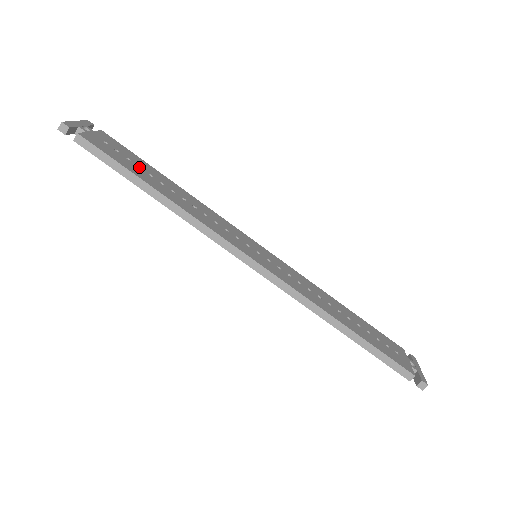
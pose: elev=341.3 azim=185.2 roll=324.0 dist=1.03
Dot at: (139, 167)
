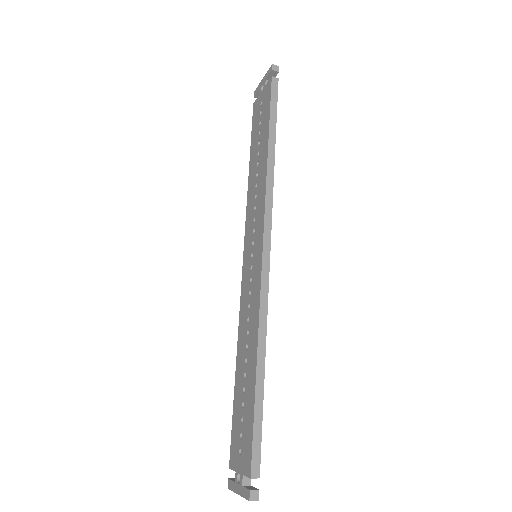
Dot at: occluded
